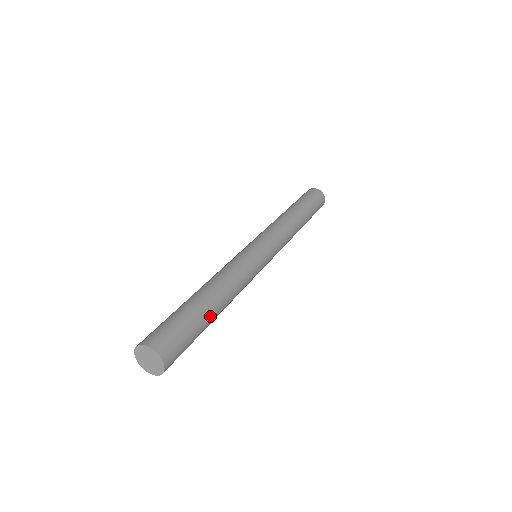
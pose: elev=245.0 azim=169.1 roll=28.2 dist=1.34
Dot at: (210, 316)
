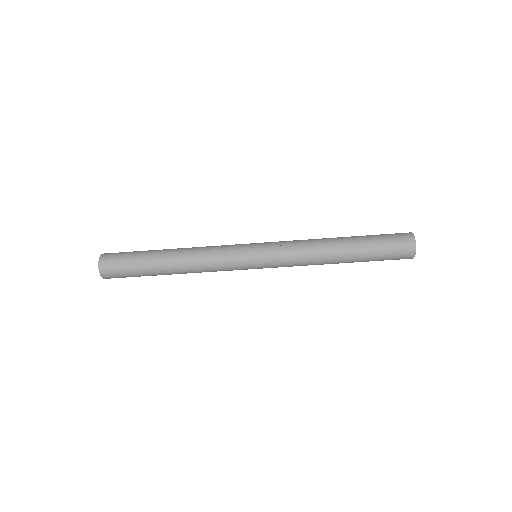
Dot at: occluded
